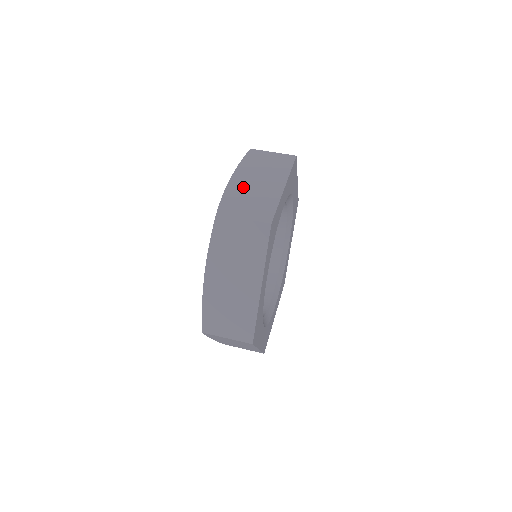
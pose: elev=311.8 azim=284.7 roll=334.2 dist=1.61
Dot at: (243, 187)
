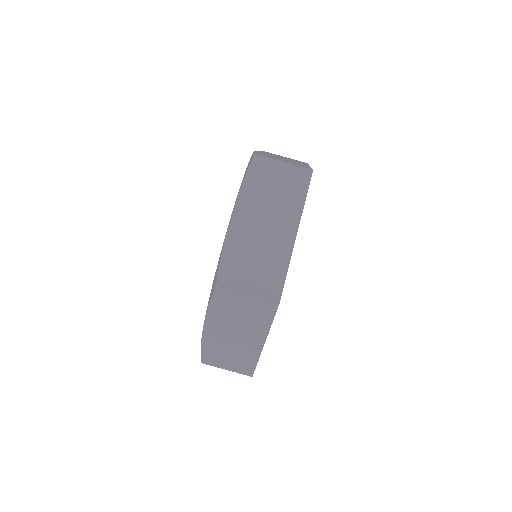
Dot at: (219, 341)
